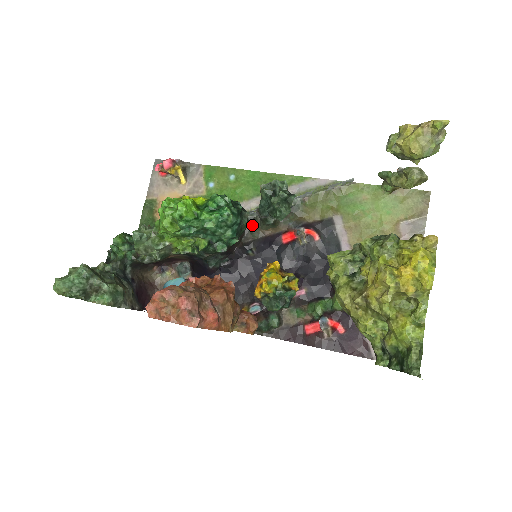
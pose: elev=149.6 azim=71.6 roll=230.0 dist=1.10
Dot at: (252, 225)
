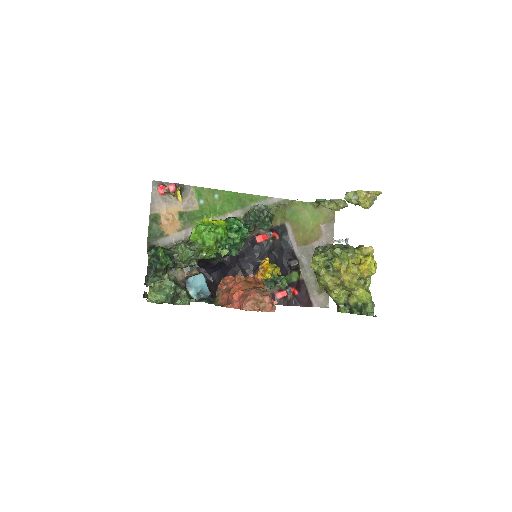
Dot at: occluded
